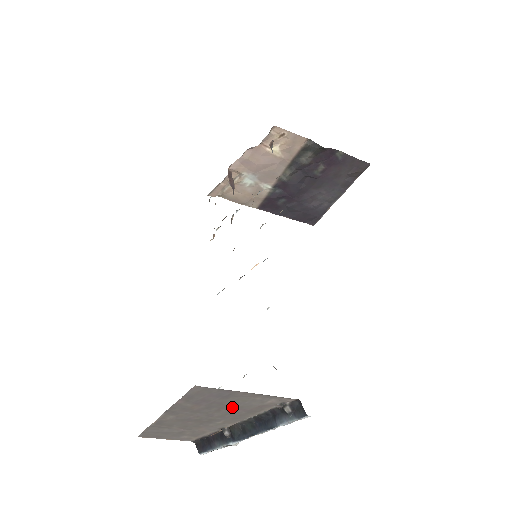
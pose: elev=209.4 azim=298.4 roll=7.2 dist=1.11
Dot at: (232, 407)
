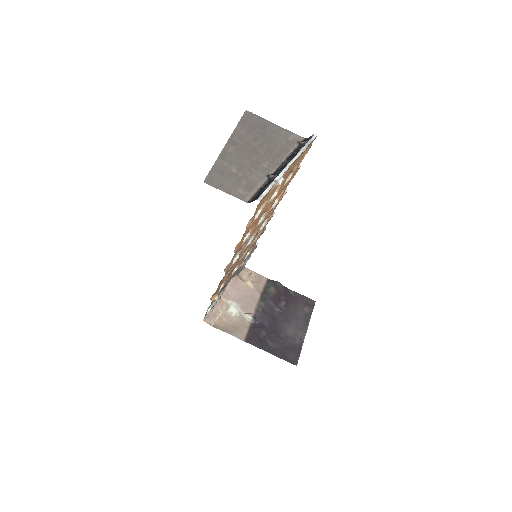
Dot at: (269, 142)
